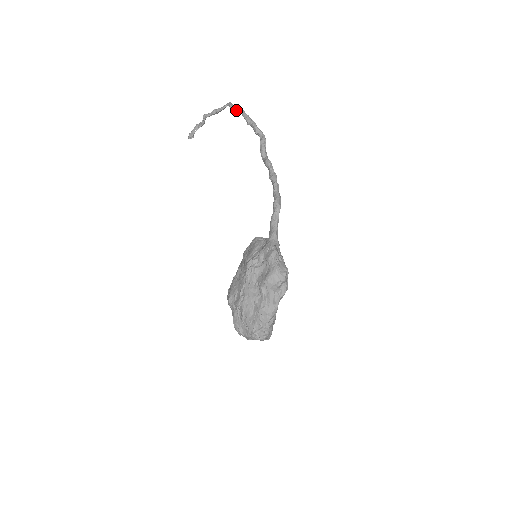
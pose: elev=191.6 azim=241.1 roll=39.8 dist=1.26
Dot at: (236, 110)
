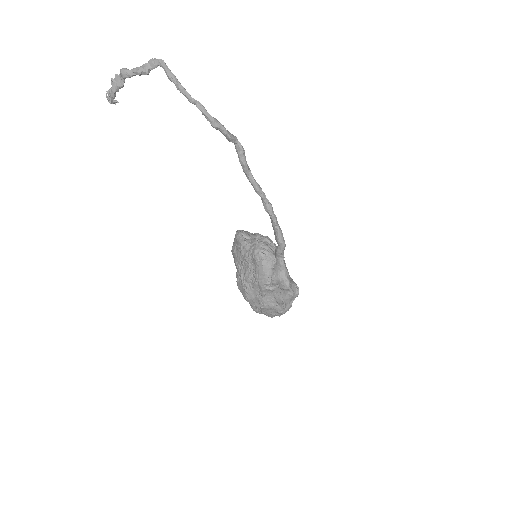
Dot at: (185, 93)
